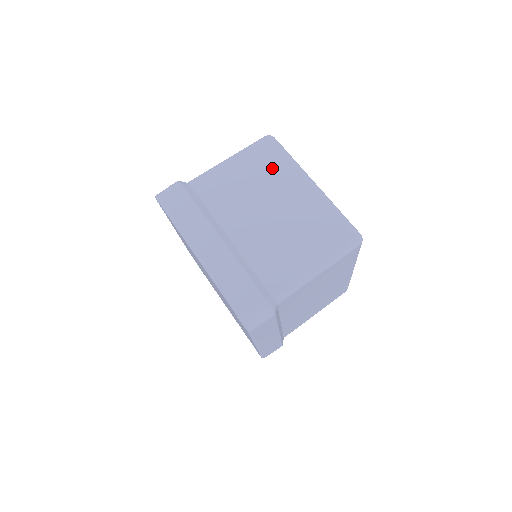
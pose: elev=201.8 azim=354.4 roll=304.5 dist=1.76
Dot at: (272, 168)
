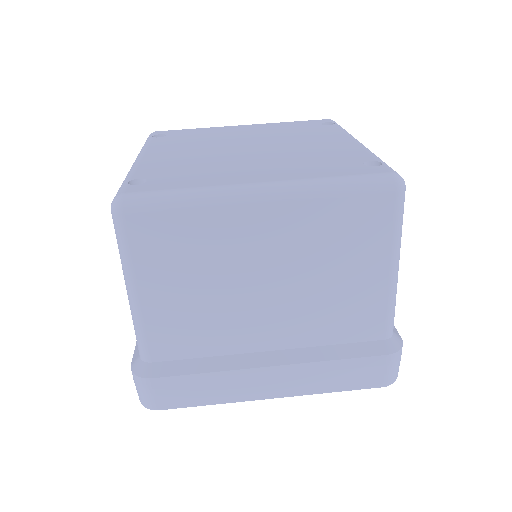
Dot at: (192, 242)
